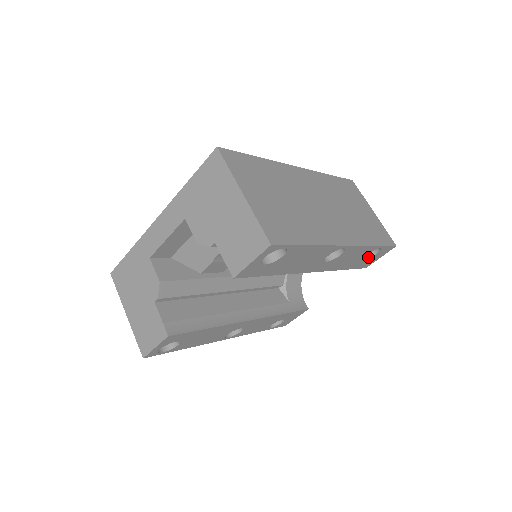
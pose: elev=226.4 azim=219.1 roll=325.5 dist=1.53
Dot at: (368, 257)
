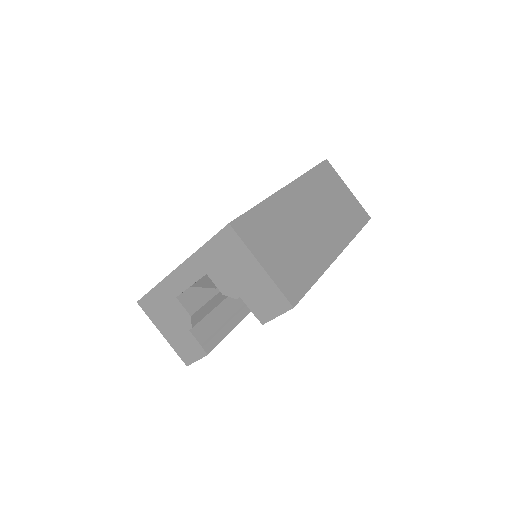
Dot at: occluded
